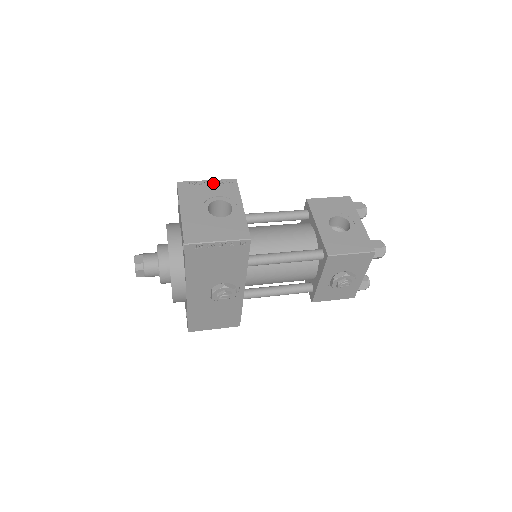
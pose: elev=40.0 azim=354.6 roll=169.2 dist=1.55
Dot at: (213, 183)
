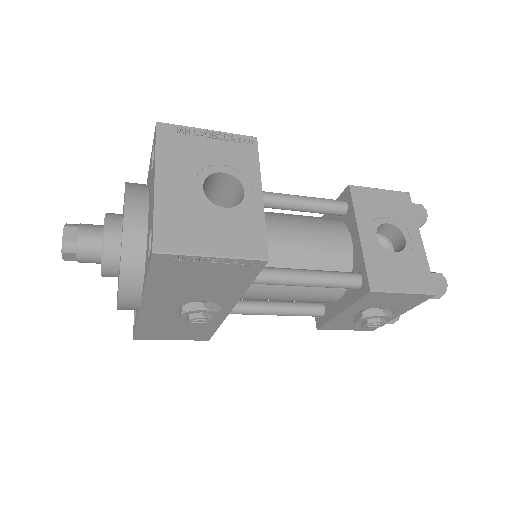
Dot at: (218, 137)
